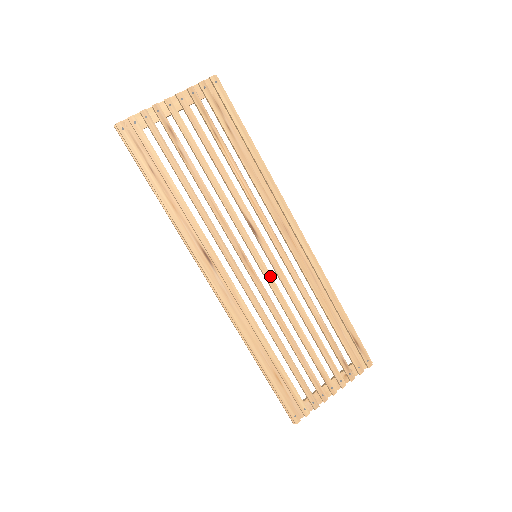
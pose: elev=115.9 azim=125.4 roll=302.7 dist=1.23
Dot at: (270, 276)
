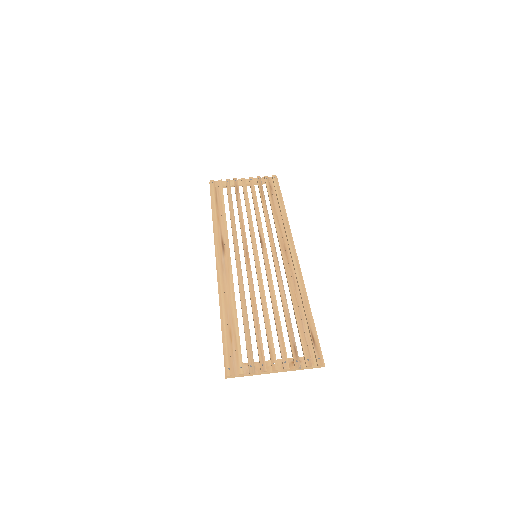
Dot at: (260, 268)
